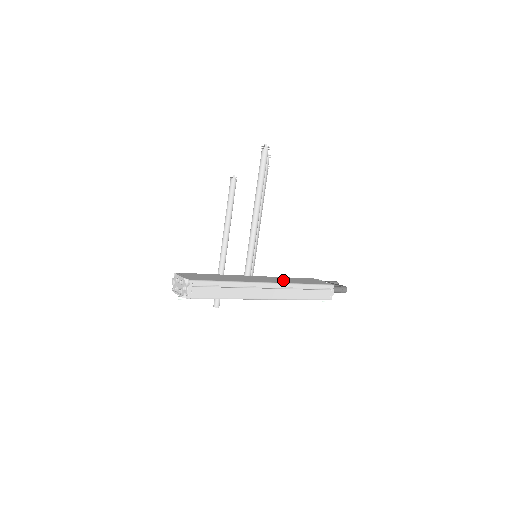
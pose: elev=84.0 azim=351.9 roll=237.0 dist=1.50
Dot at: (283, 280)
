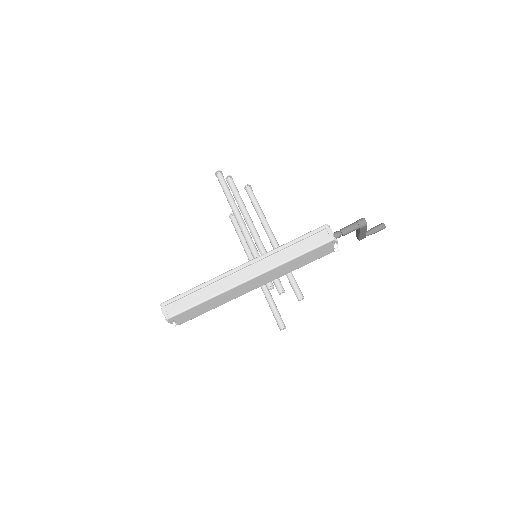
Dot at: occluded
